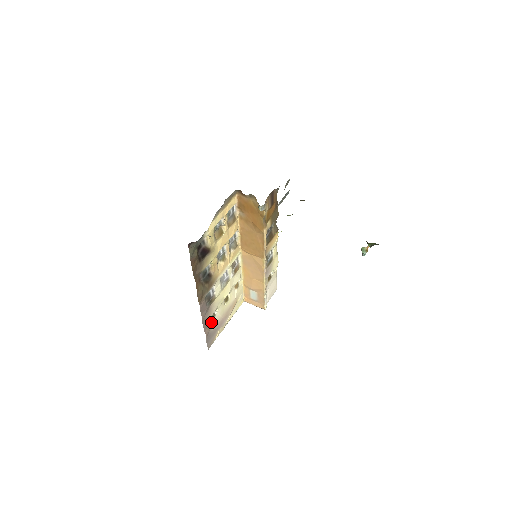
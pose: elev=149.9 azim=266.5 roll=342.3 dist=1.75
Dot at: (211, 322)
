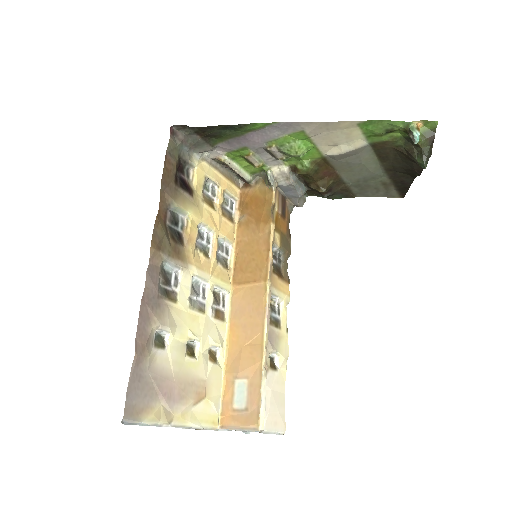
Dot at: (153, 349)
